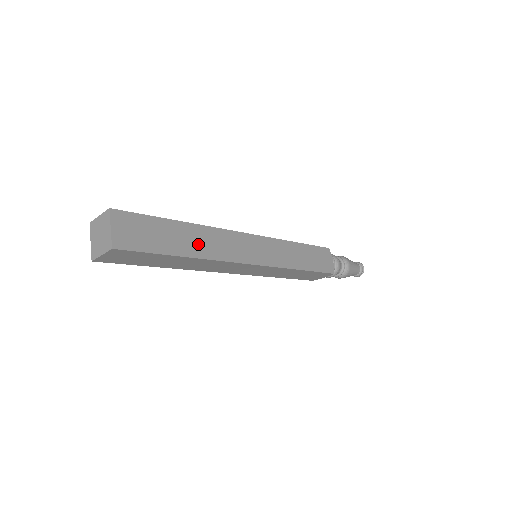
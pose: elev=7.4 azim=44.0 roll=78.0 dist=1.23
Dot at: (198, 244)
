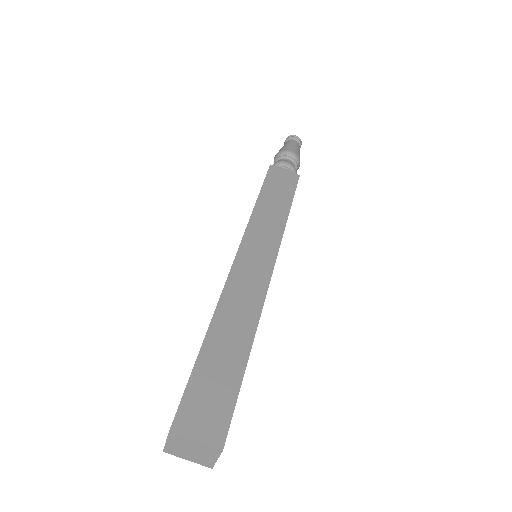
Dot at: occluded
